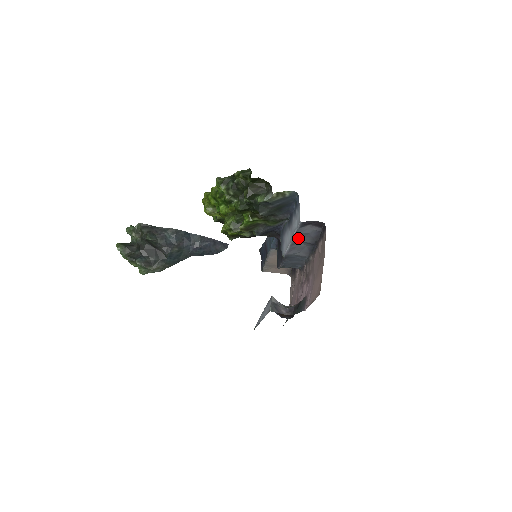
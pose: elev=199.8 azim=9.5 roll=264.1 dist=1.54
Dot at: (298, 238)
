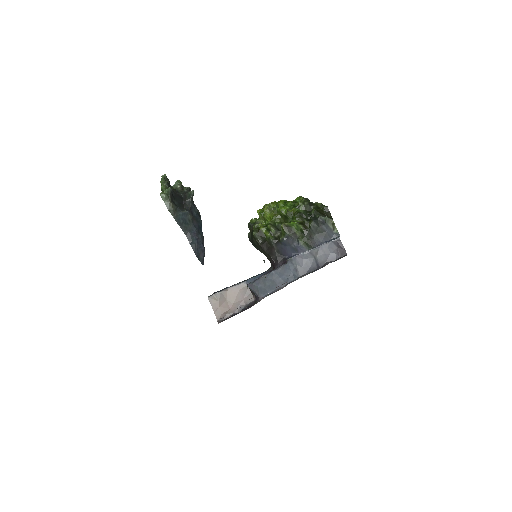
Dot at: (320, 251)
